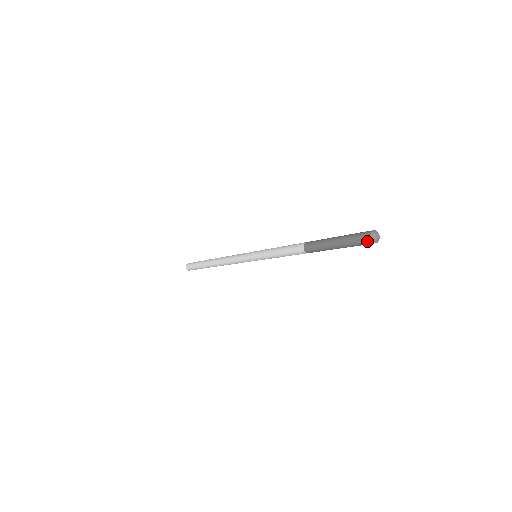
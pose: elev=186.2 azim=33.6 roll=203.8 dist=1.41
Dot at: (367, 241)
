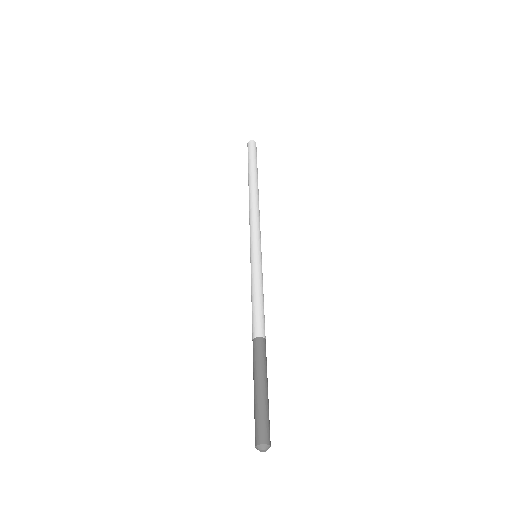
Dot at: (255, 440)
